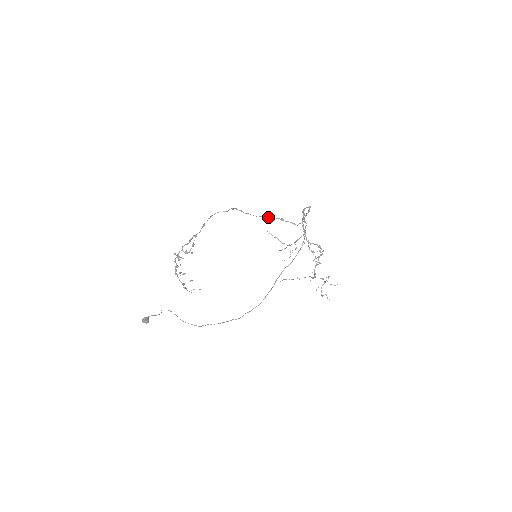
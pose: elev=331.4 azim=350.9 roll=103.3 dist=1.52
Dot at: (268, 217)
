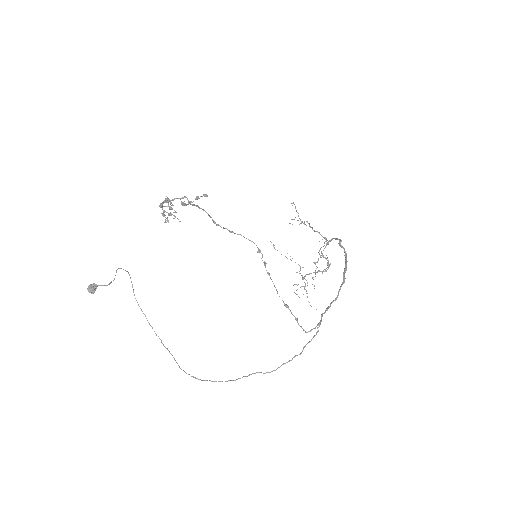
Dot at: (285, 305)
